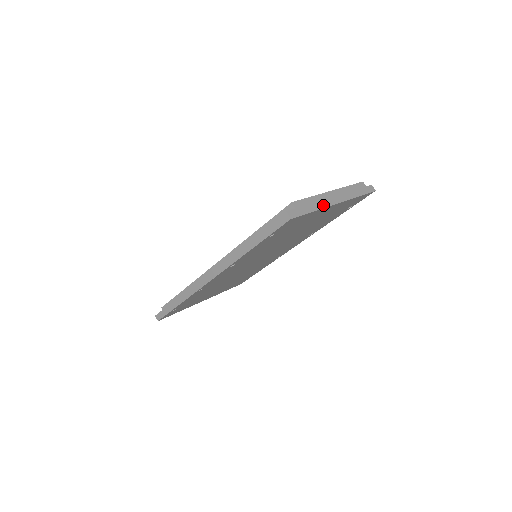
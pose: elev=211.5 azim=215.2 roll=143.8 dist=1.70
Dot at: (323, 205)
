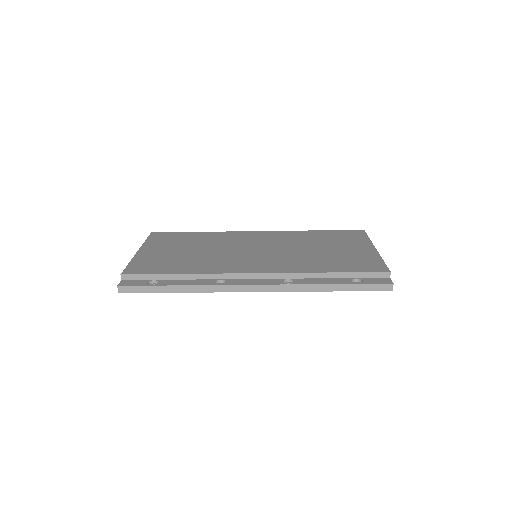
Dot at: occluded
